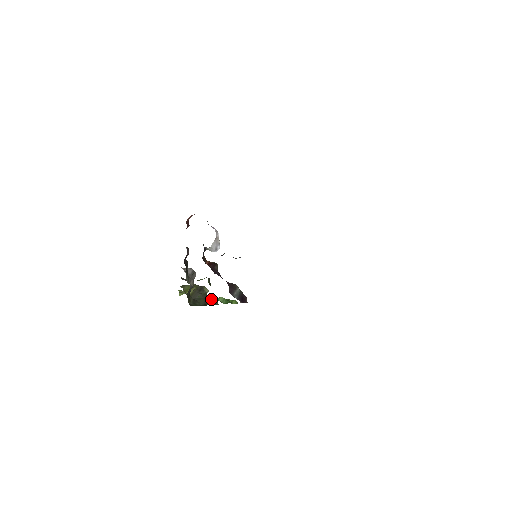
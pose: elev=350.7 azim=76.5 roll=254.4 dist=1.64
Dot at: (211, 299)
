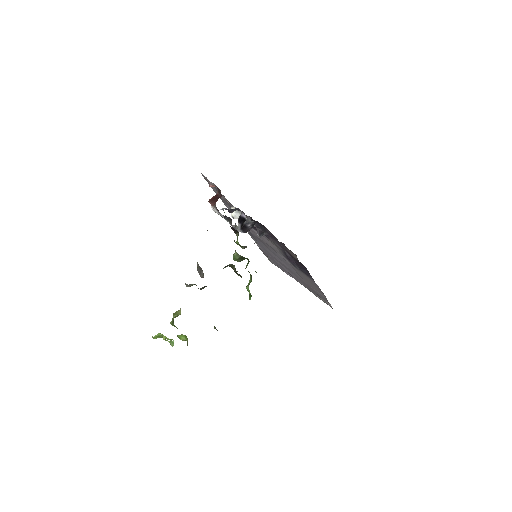
Dot at: occluded
